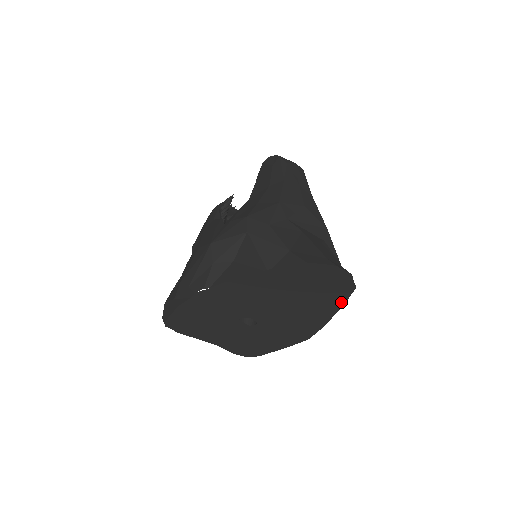
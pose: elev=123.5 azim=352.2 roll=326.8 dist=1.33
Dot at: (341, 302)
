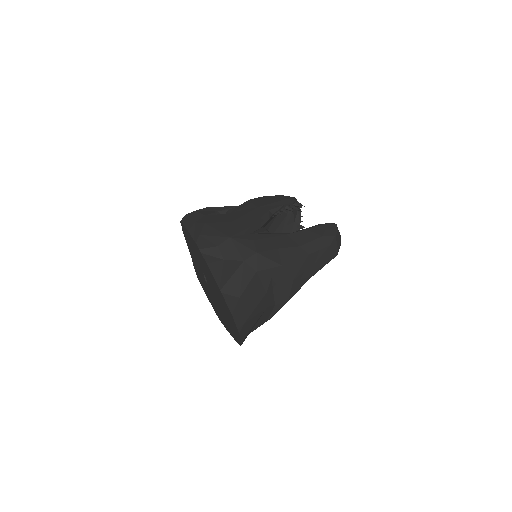
Dot at: (234, 338)
